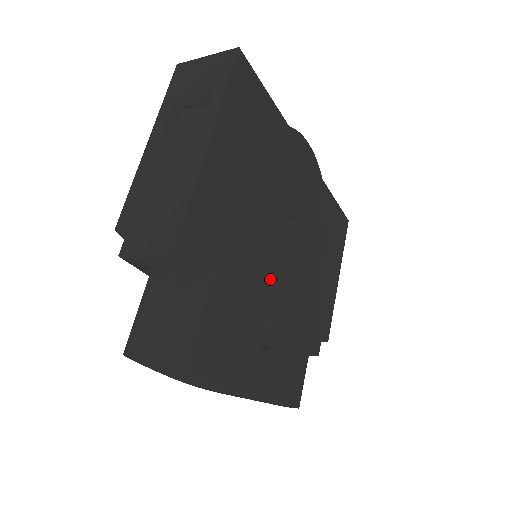
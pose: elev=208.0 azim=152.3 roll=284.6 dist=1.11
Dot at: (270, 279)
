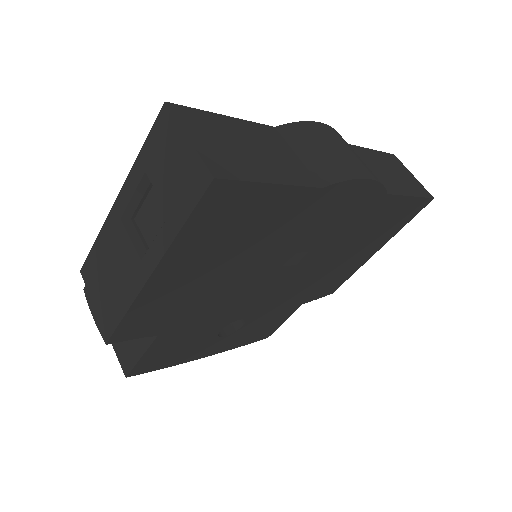
Dot at: (243, 305)
